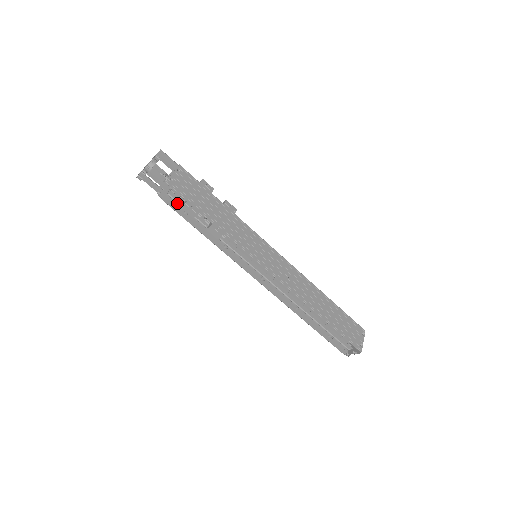
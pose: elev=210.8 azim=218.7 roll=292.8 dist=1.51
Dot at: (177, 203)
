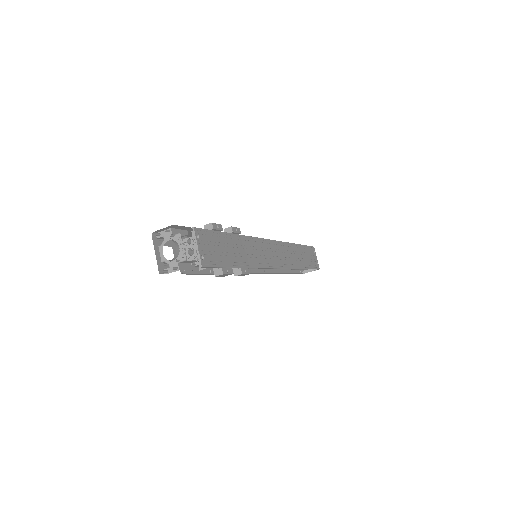
Dot at: occluded
